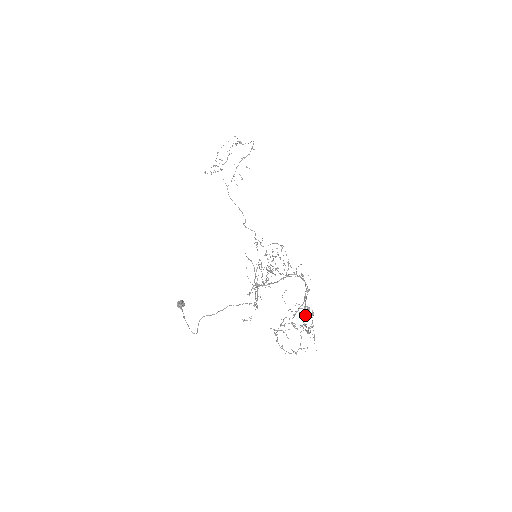
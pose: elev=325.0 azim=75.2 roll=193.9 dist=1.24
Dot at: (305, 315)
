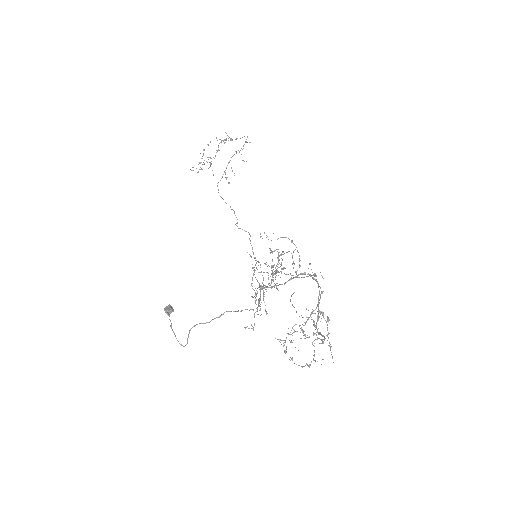
Dot at: occluded
